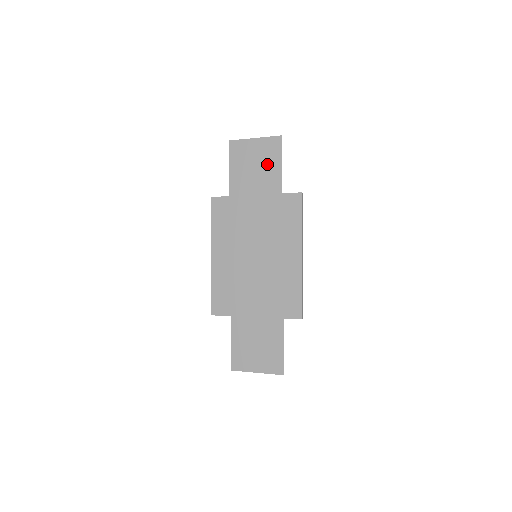
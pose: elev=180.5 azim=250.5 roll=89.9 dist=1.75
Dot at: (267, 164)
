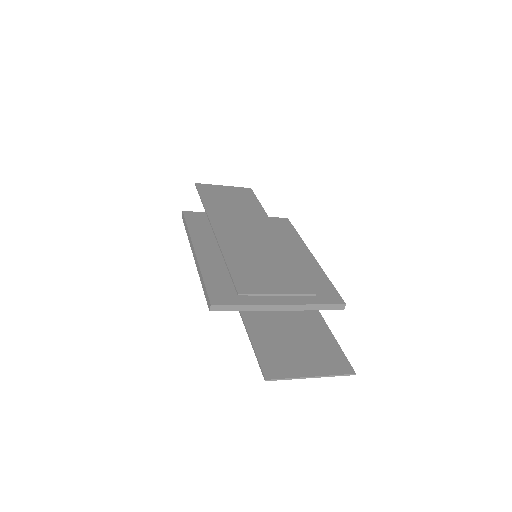
Dot at: (243, 199)
